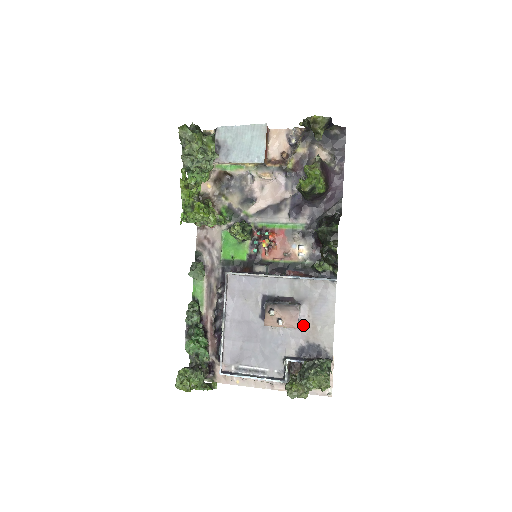
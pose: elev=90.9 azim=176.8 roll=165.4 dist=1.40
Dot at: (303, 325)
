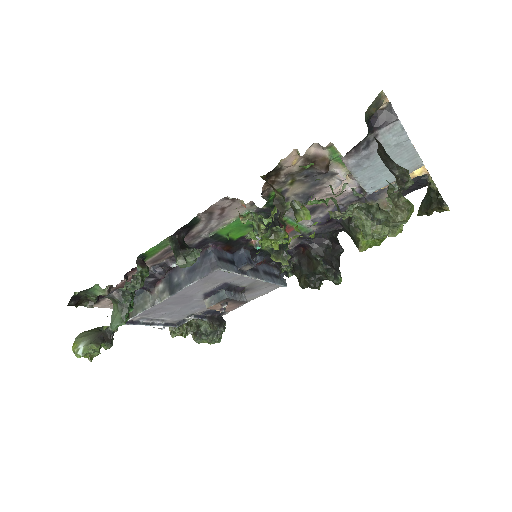
Dot at: occluded
